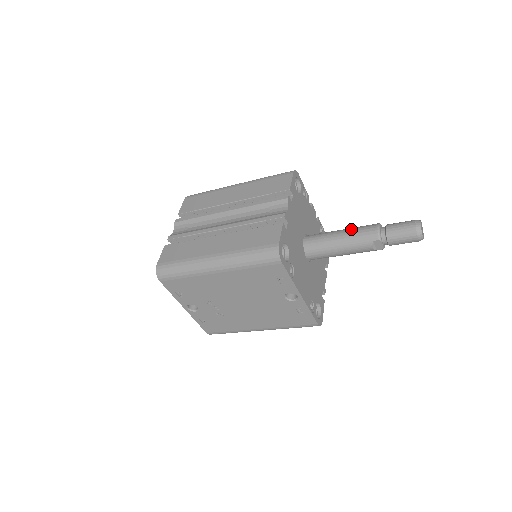
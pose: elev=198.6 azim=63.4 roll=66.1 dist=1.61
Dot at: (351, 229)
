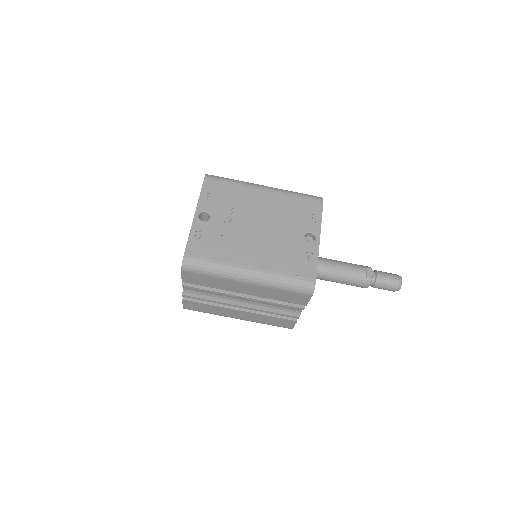
Dot at: occluded
